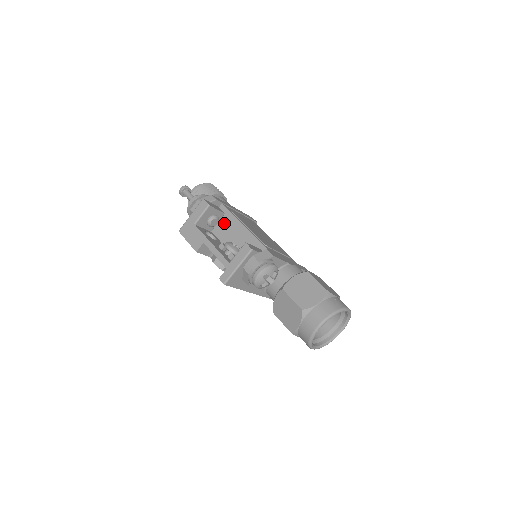
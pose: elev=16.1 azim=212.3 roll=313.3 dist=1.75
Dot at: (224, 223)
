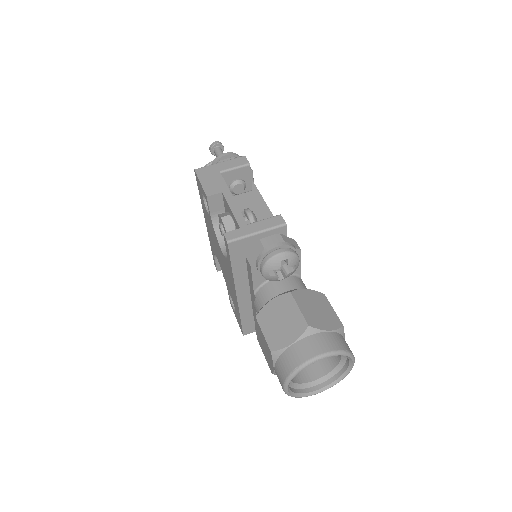
Dot at: (246, 198)
